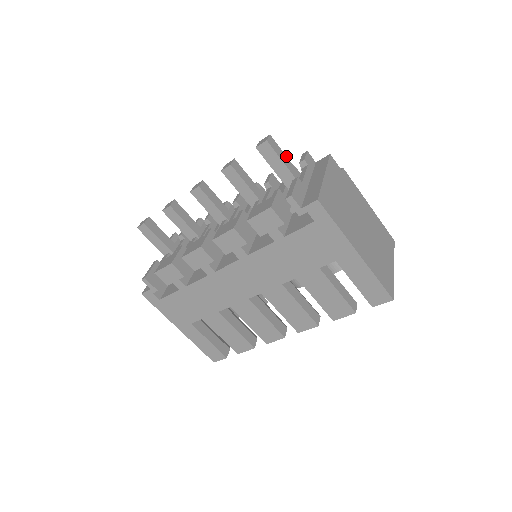
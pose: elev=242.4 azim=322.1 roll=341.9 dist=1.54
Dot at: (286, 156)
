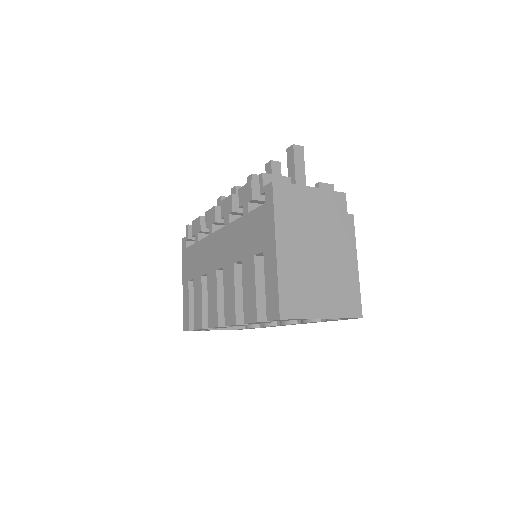
Dot at: occluded
